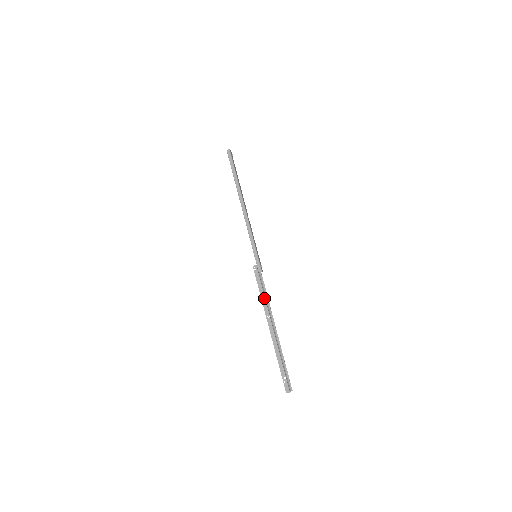
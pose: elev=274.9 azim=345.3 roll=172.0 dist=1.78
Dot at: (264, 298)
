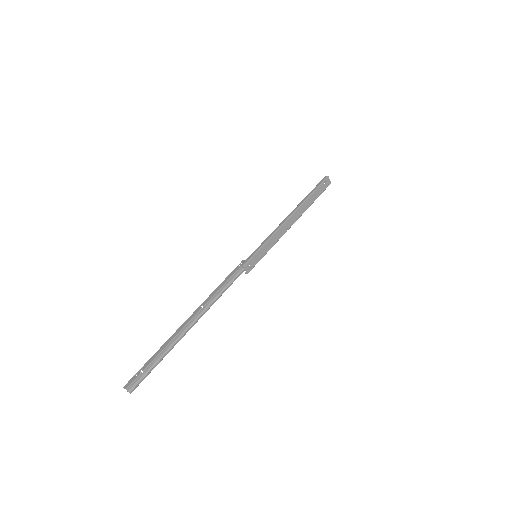
Dot at: (219, 289)
